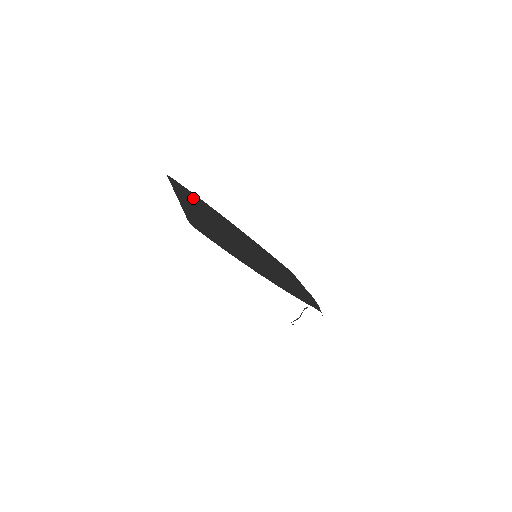
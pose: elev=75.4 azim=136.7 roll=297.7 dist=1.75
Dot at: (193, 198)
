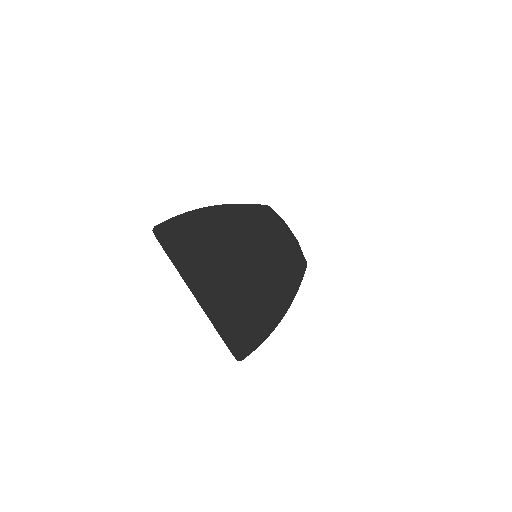
Dot at: (188, 239)
